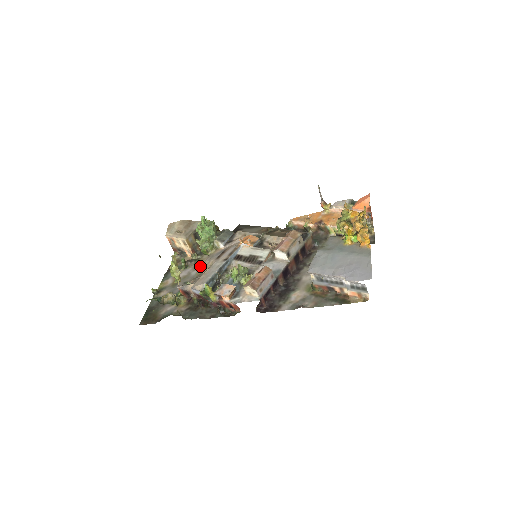
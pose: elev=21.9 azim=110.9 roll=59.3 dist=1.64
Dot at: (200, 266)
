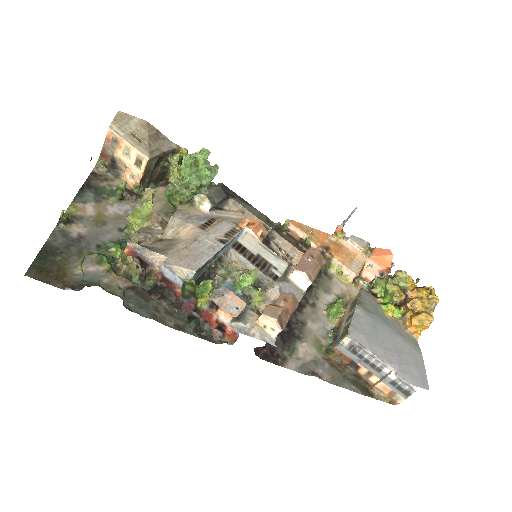
Dot at: occluded
